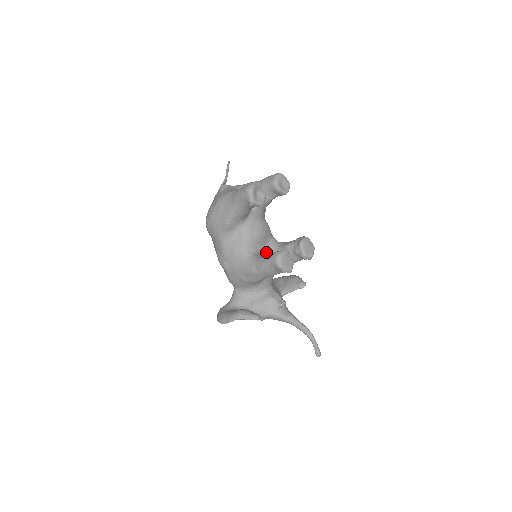
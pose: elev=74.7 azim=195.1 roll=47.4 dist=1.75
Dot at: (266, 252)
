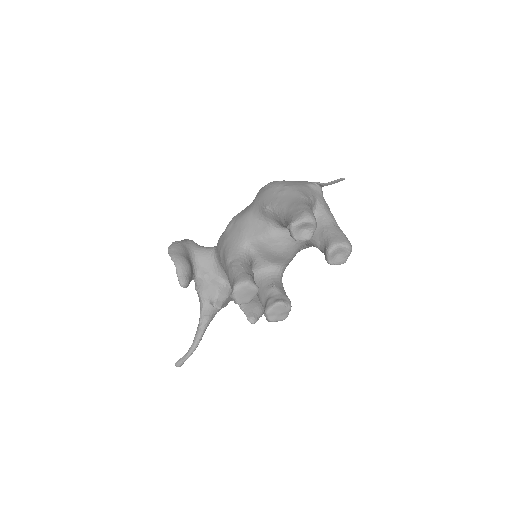
Dot at: (262, 266)
